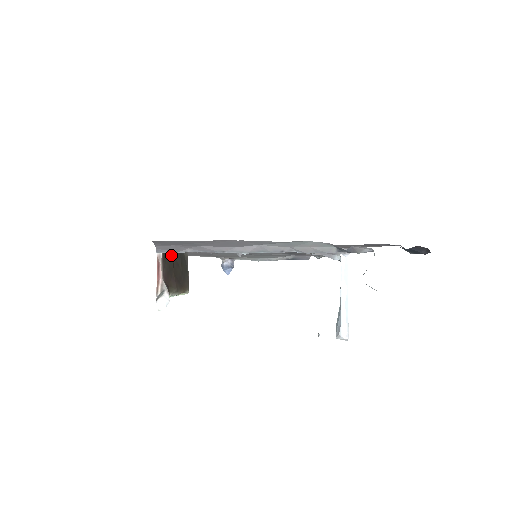
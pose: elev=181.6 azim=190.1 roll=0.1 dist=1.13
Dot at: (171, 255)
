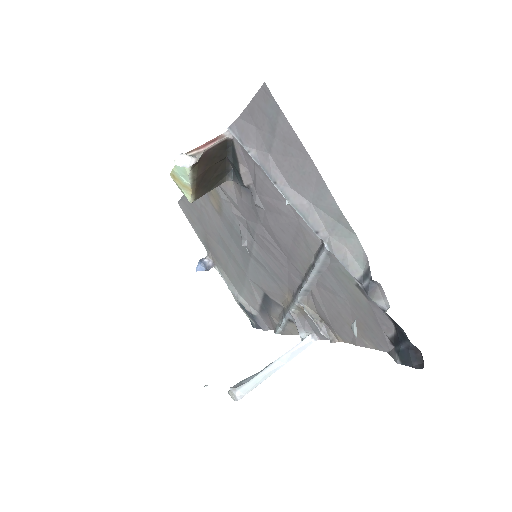
Dot at: (224, 155)
